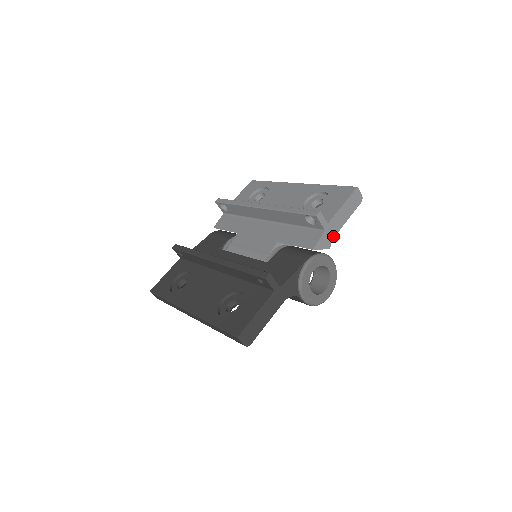
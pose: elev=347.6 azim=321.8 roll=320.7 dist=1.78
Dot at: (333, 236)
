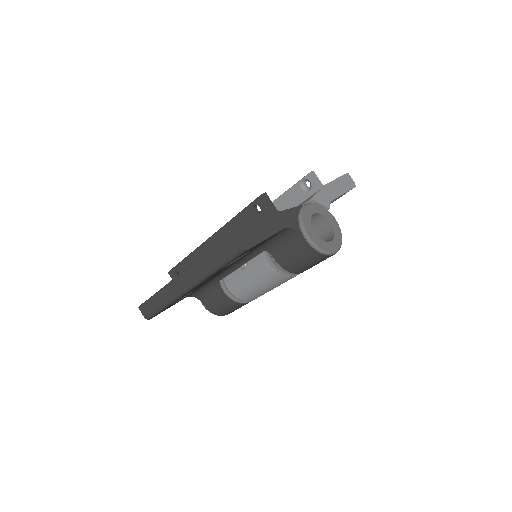
Dot at: (331, 199)
